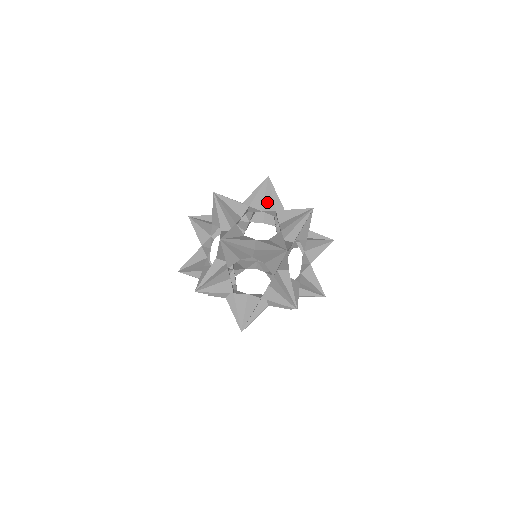
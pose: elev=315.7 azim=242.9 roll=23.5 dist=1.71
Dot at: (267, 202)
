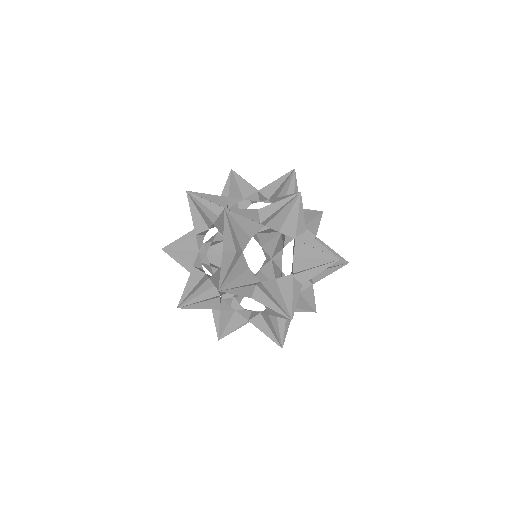
Dot at: (244, 189)
